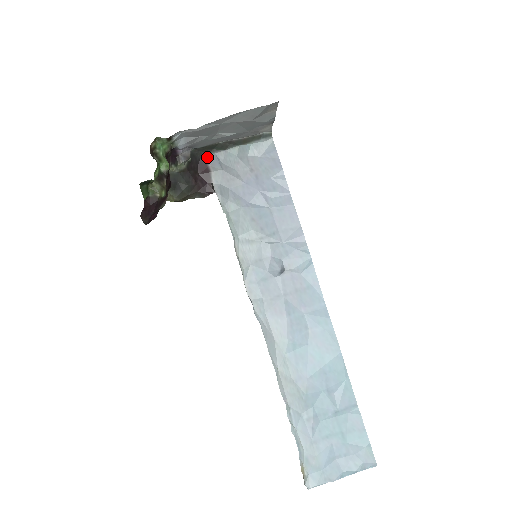
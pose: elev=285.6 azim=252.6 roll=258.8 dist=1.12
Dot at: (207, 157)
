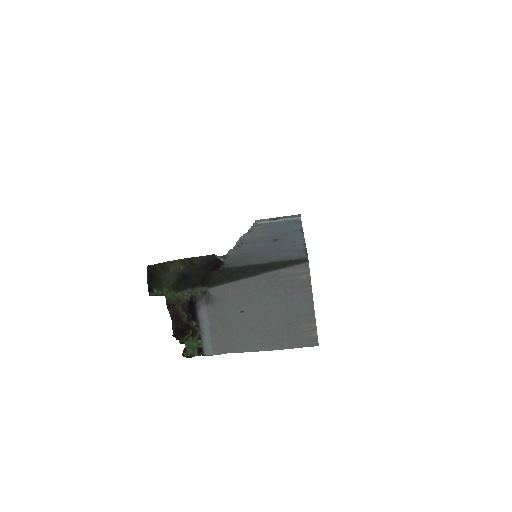
Dot at: (222, 267)
